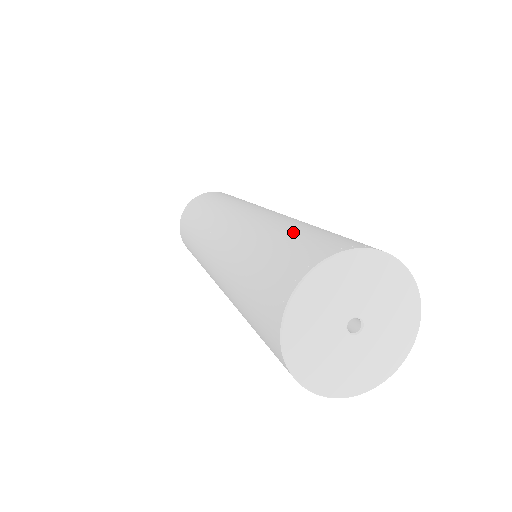
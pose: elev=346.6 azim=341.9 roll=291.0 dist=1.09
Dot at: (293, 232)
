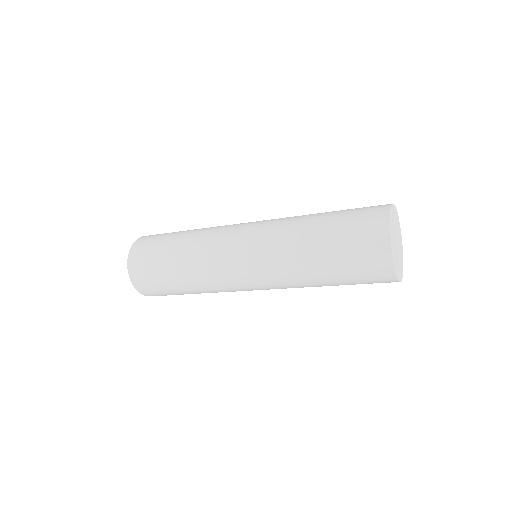
Dot at: (337, 211)
